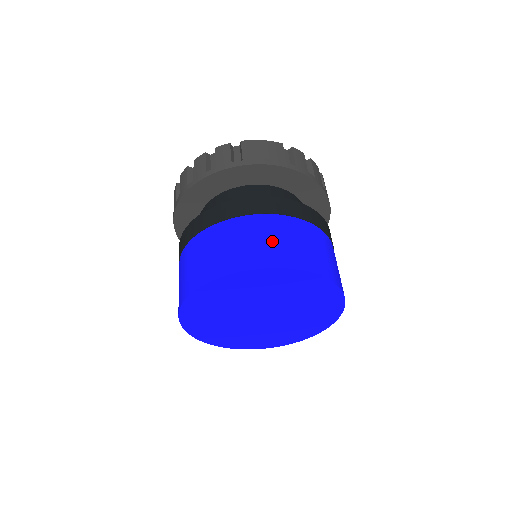
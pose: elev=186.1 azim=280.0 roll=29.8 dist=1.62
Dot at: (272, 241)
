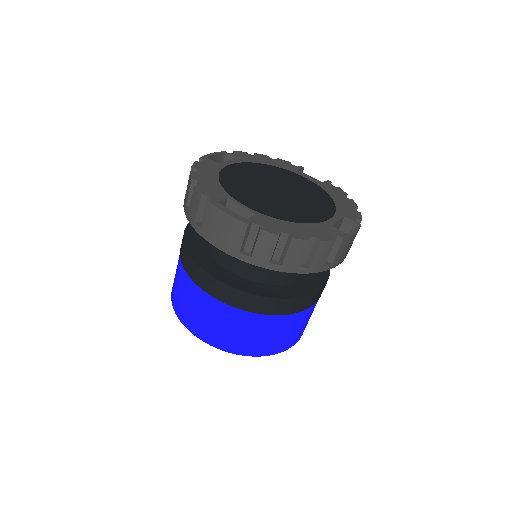
Dot at: (304, 325)
